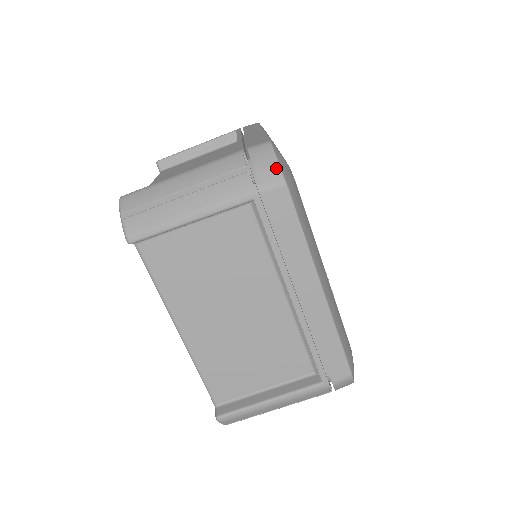
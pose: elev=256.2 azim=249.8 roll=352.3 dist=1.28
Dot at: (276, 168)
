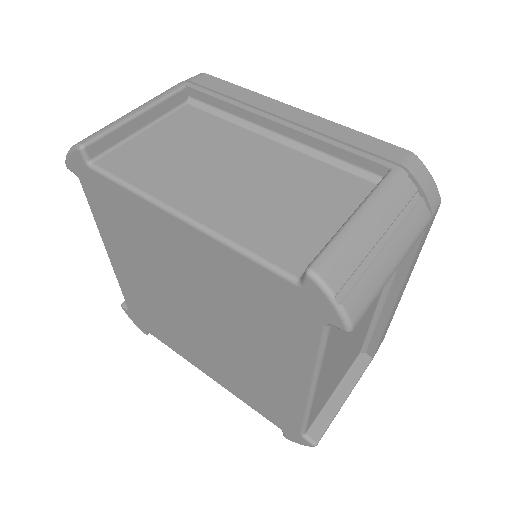
Dot at: occluded
